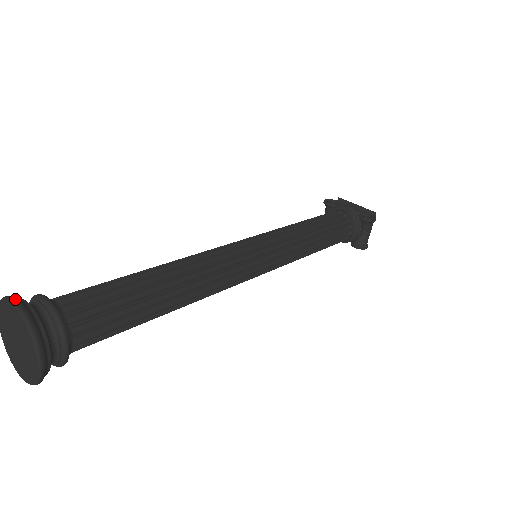
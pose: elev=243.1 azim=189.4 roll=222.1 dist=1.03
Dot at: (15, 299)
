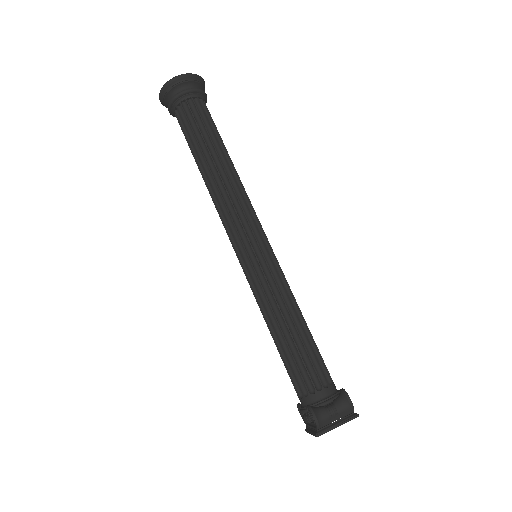
Dot at: occluded
